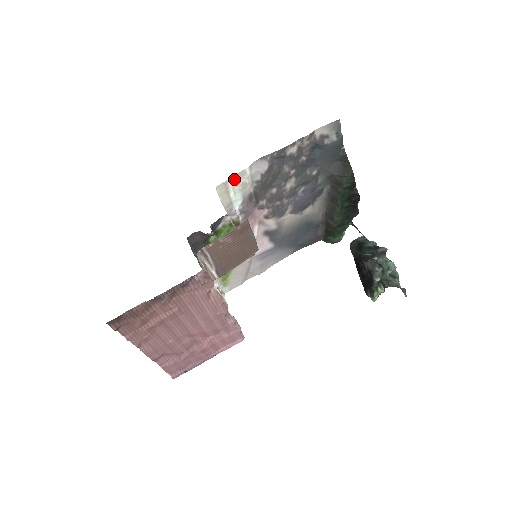
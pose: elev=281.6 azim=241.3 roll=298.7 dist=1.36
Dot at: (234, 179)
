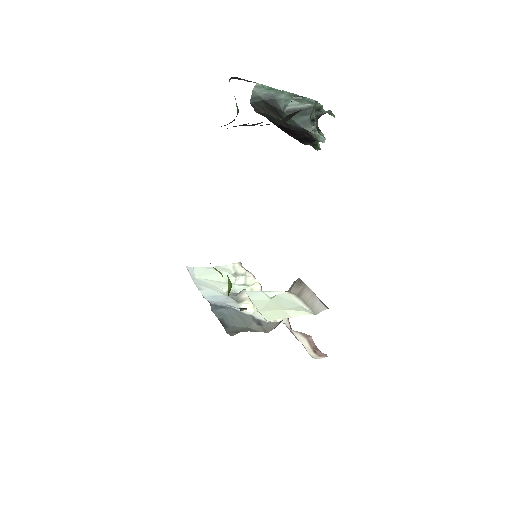
Dot at: occluded
